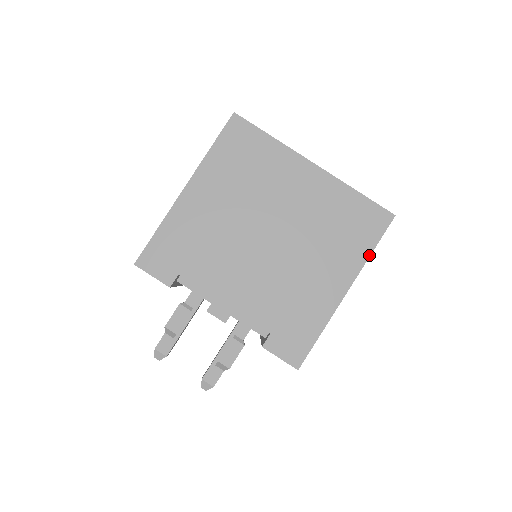
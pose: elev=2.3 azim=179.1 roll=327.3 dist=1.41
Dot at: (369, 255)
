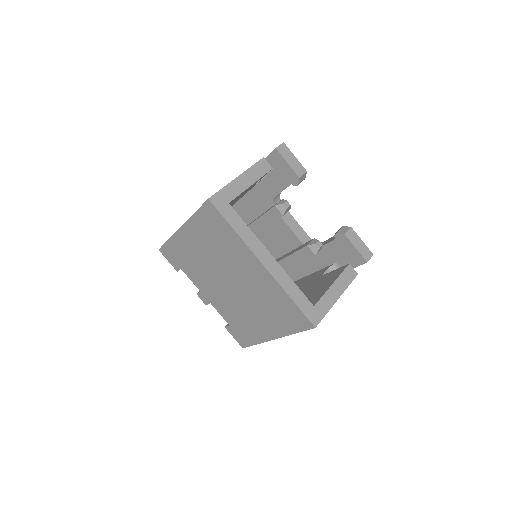
Dot at: occluded
